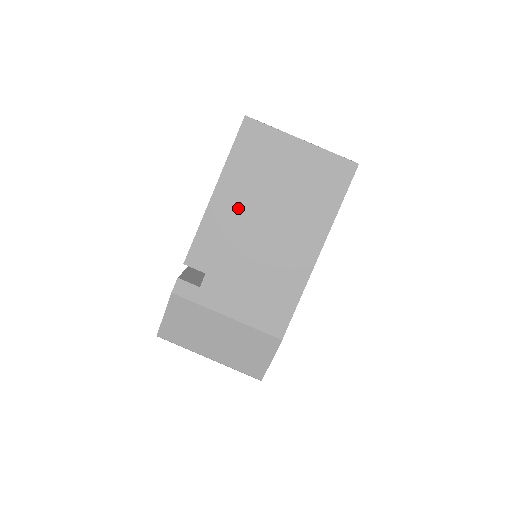
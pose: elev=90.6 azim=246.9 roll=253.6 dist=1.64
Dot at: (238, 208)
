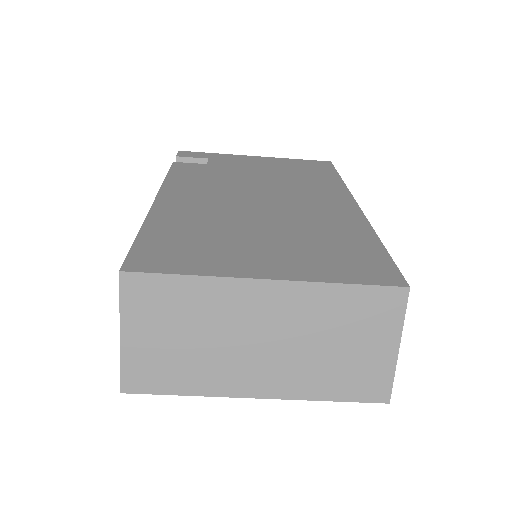
Dot at: occluded
